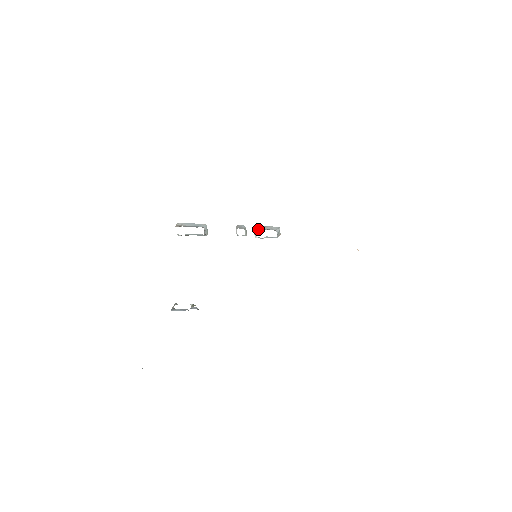
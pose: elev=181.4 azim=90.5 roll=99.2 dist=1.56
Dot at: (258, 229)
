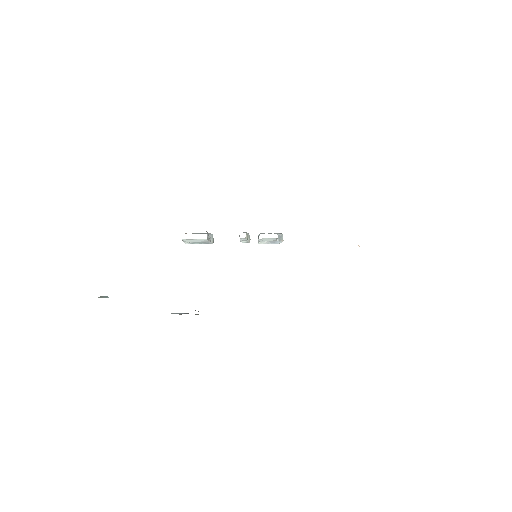
Dot at: occluded
